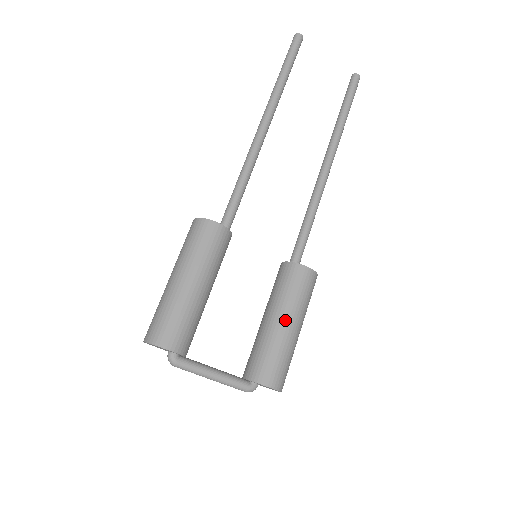
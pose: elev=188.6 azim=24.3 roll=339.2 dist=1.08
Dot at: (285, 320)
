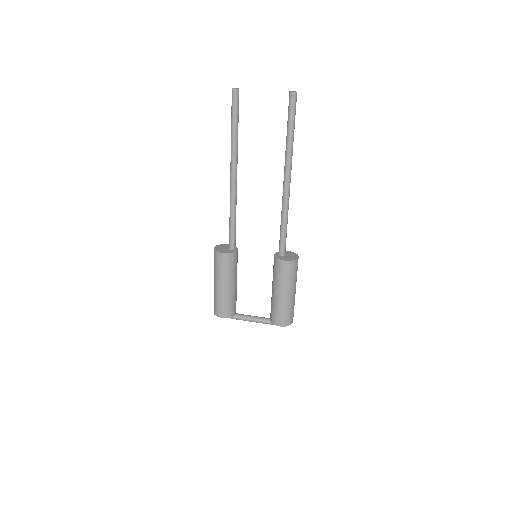
Dot at: (278, 292)
